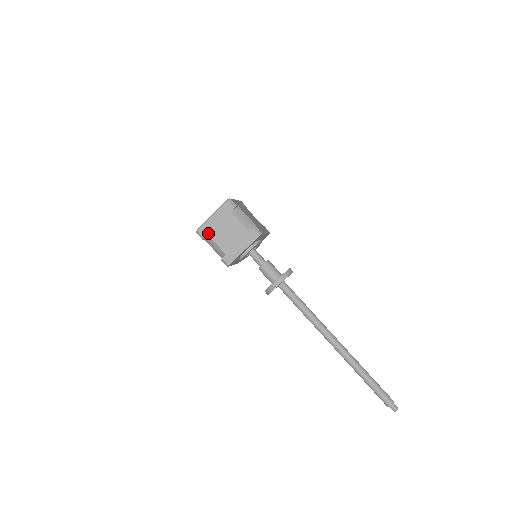
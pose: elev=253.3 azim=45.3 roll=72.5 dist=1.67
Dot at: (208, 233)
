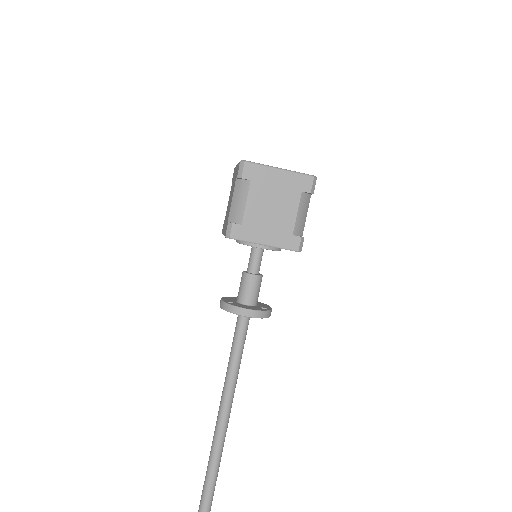
Dot at: (253, 180)
